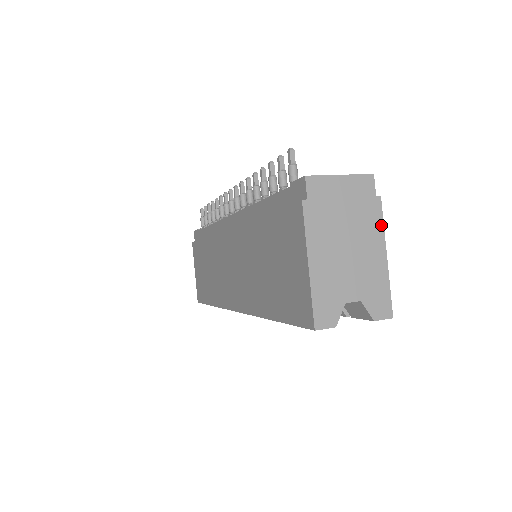
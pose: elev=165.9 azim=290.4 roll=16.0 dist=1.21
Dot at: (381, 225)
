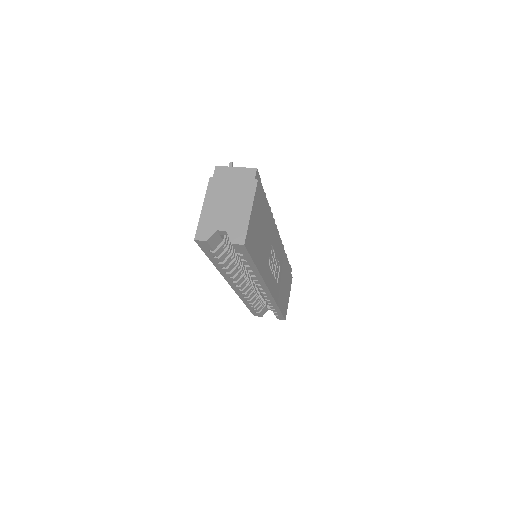
Dot at: (253, 194)
